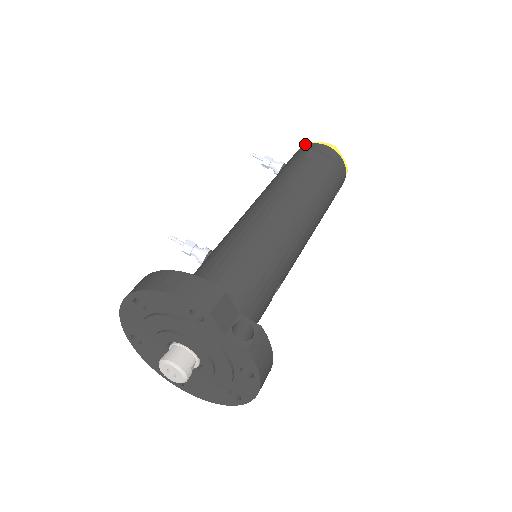
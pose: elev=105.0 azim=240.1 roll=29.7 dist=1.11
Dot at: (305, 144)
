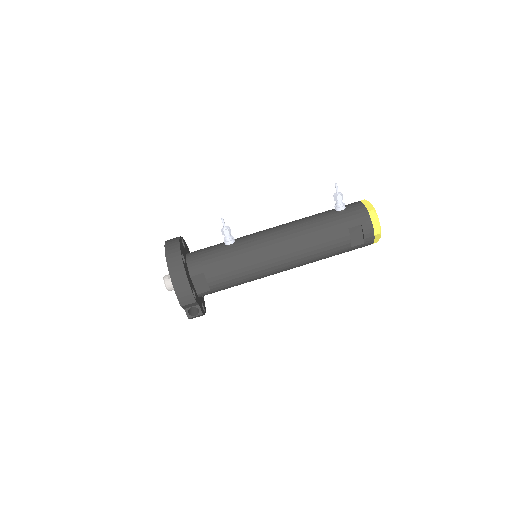
Dot at: (370, 212)
